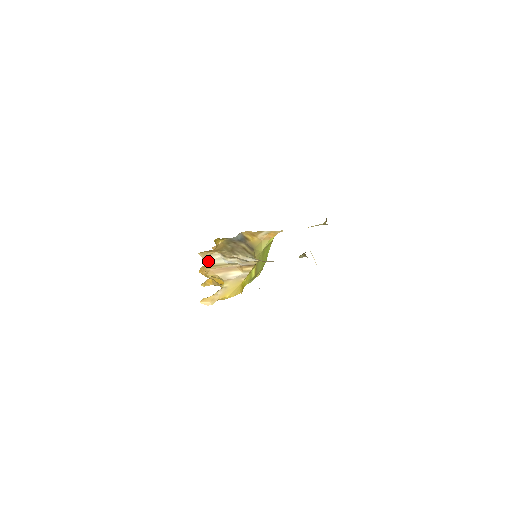
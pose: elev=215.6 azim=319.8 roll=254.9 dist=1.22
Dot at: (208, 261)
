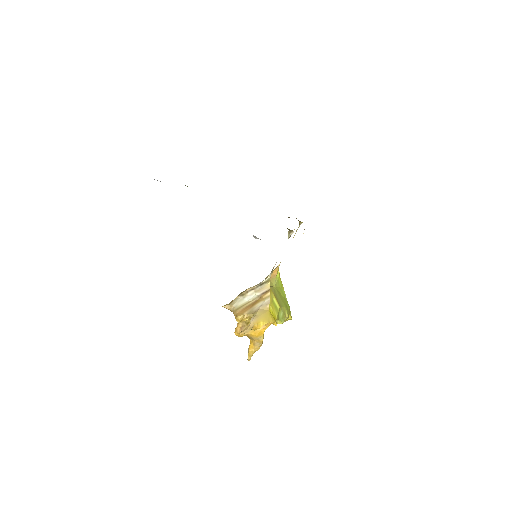
Dot at: (232, 307)
